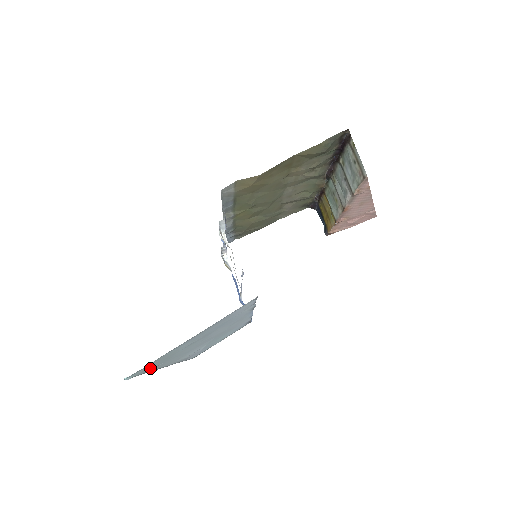
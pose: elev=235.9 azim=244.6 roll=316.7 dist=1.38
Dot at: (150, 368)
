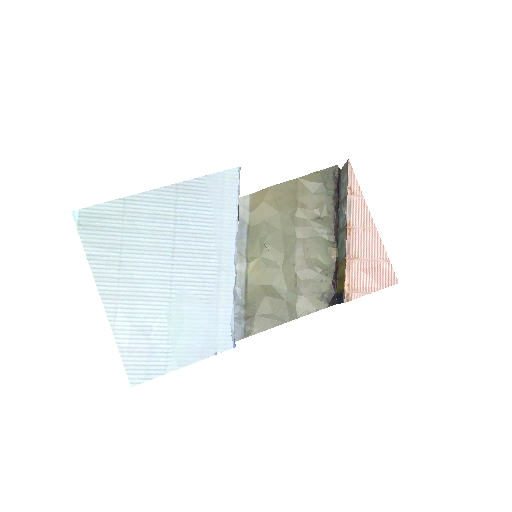
Dot at: (99, 239)
